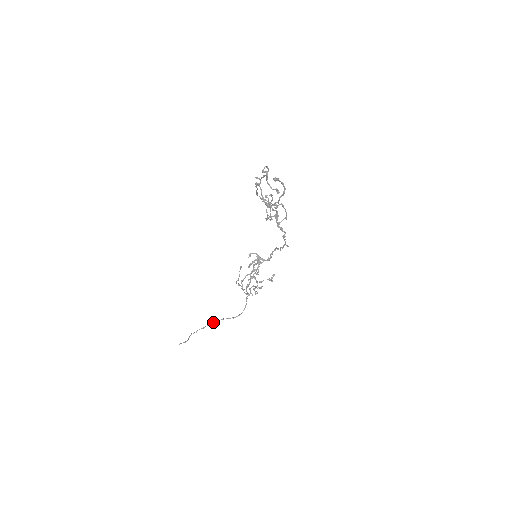
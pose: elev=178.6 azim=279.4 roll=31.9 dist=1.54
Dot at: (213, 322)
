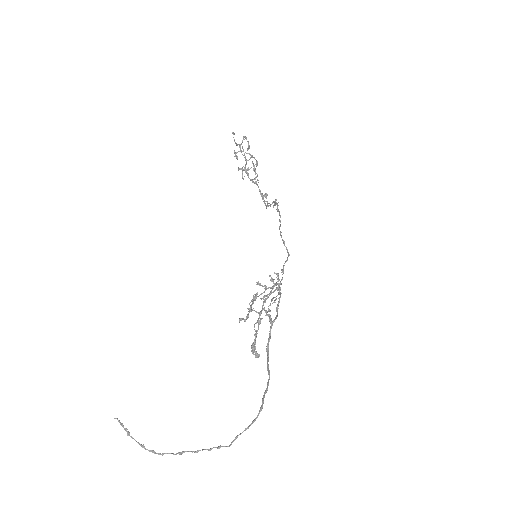
Dot at: occluded
